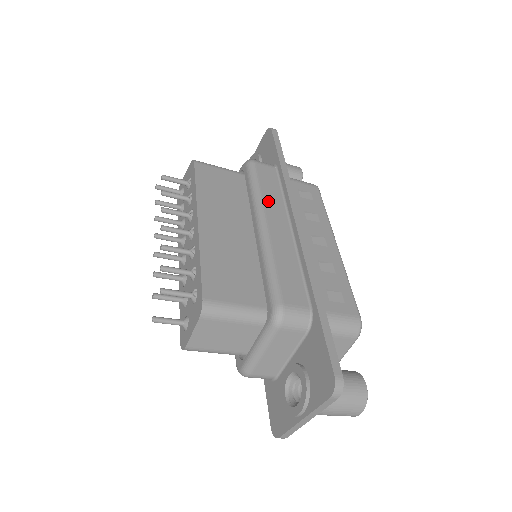
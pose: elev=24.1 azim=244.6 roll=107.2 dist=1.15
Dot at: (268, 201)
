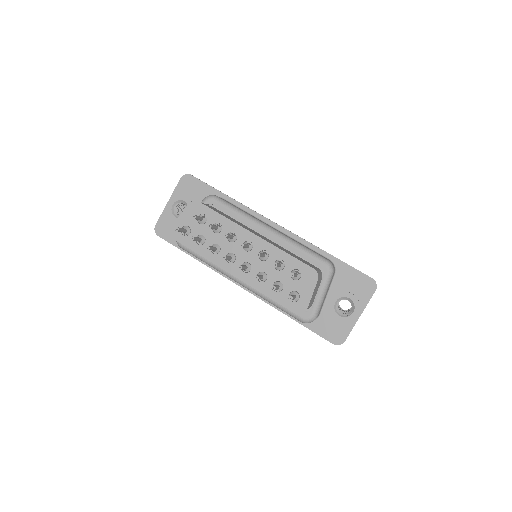
Dot at: (252, 216)
